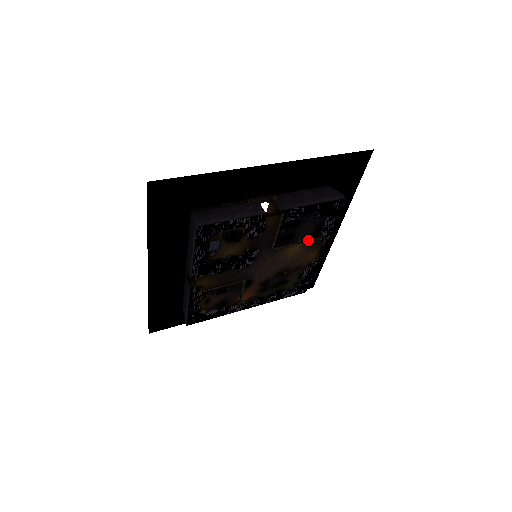
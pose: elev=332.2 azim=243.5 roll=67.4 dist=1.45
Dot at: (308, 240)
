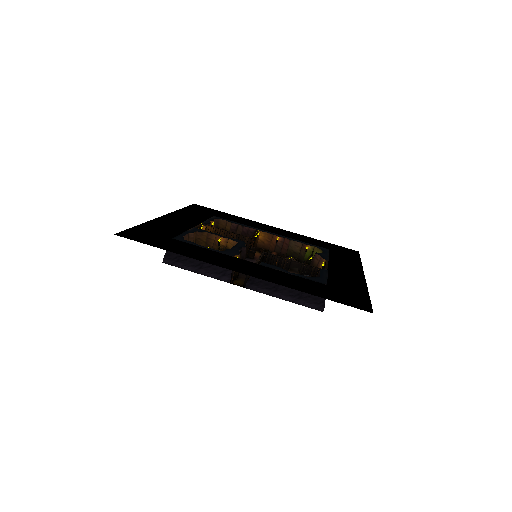
Dot at: occluded
